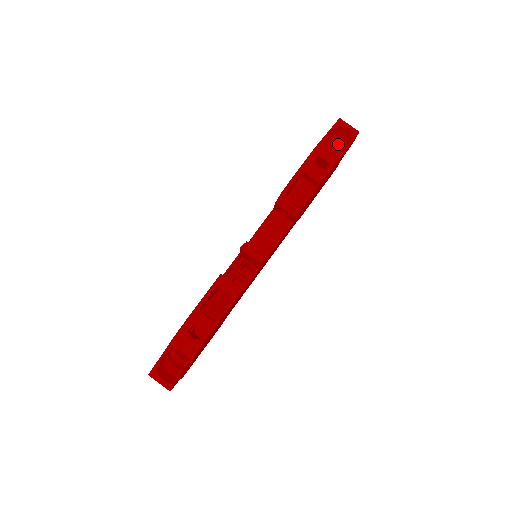
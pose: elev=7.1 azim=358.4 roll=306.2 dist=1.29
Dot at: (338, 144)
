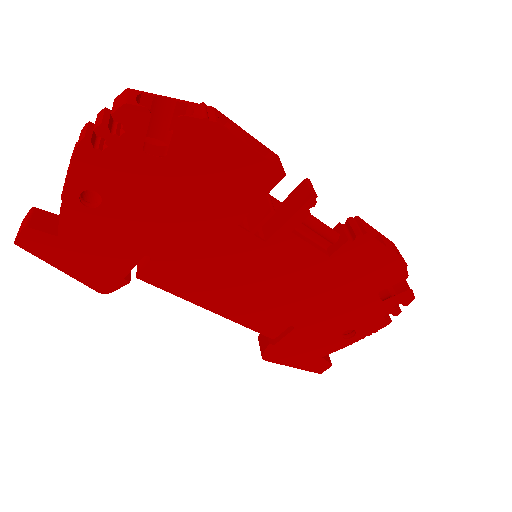
Dot at: (388, 292)
